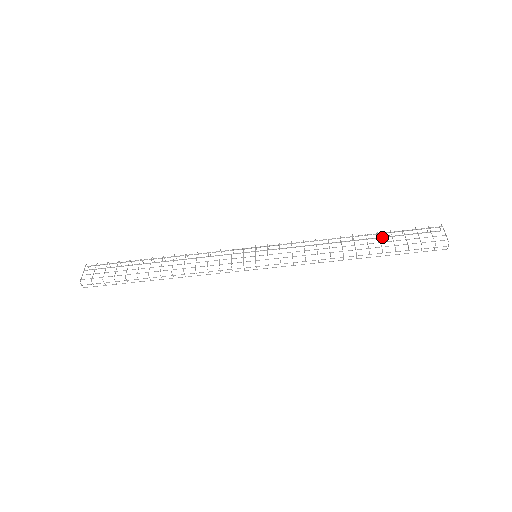
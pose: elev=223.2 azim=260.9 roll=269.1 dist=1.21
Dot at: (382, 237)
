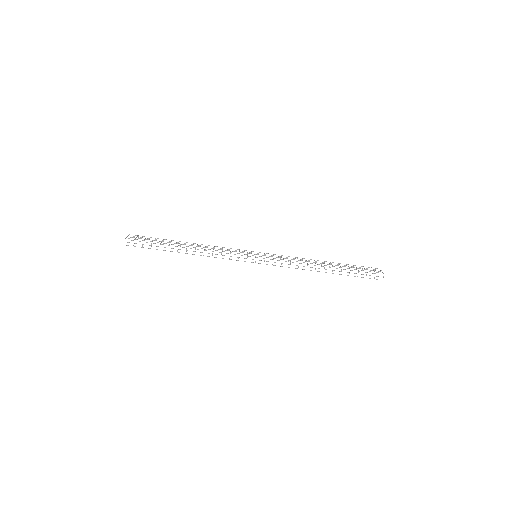
Dot at: occluded
